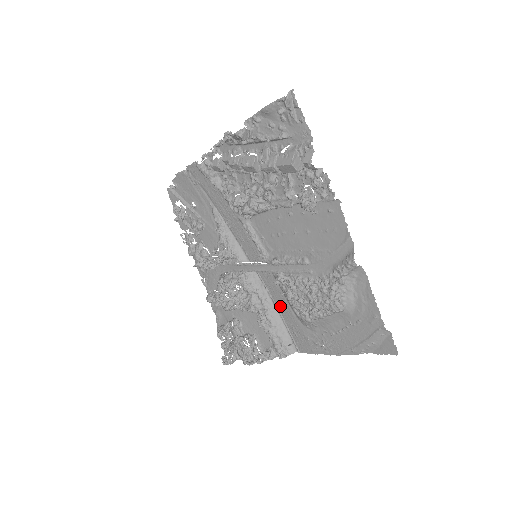
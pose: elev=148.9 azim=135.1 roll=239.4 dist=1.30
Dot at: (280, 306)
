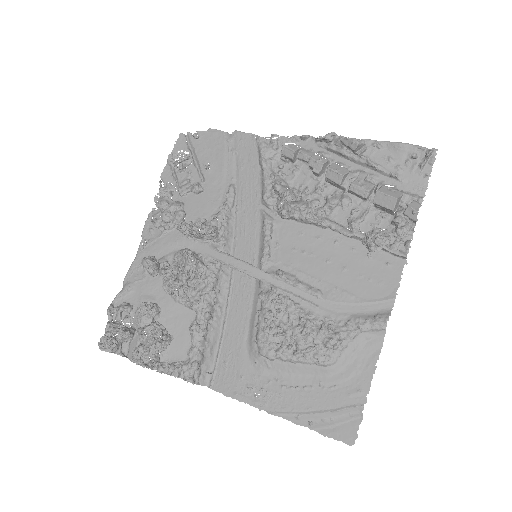
Dot at: (232, 324)
